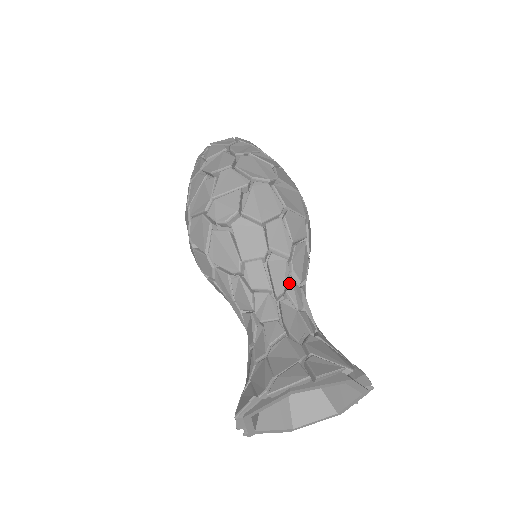
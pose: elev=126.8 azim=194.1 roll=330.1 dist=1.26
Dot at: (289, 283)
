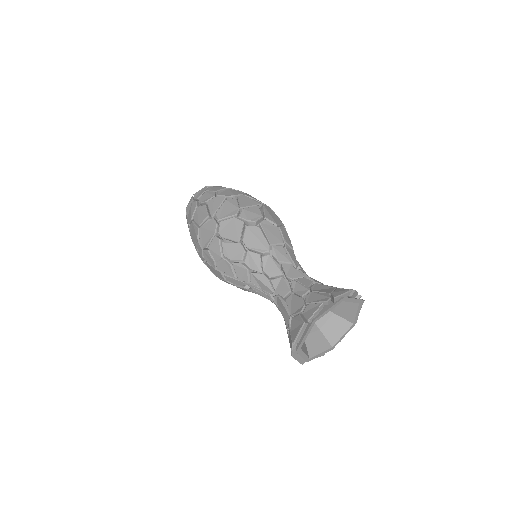
Dot at: (298, 262)
